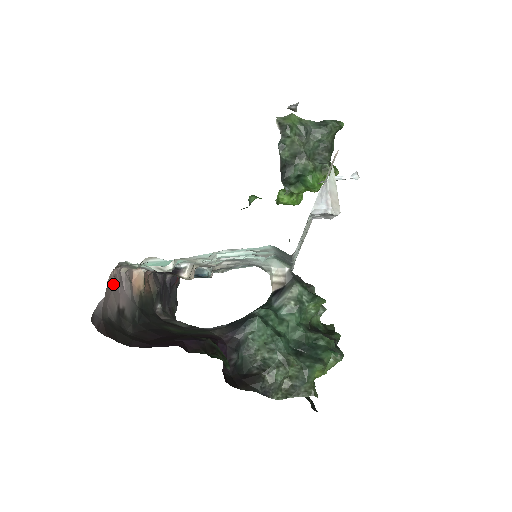
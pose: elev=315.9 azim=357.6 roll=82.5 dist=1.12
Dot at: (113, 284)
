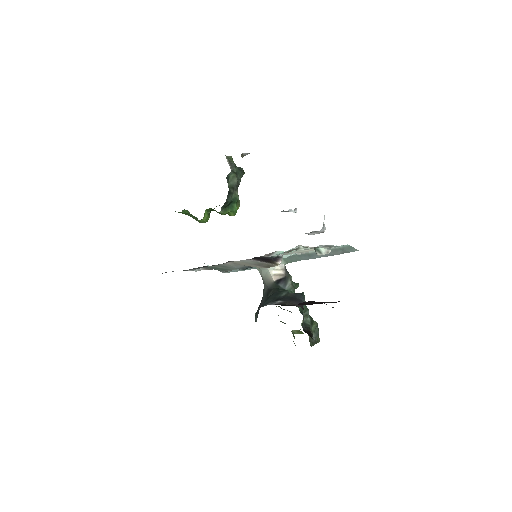
Dot at: occluded
